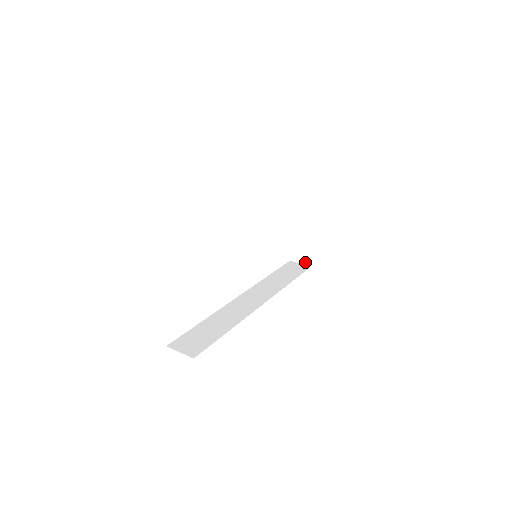
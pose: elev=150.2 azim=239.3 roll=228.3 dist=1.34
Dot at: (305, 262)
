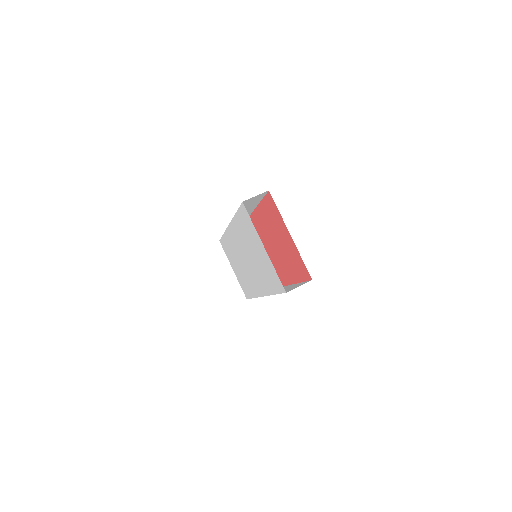
Dot at: occluded
